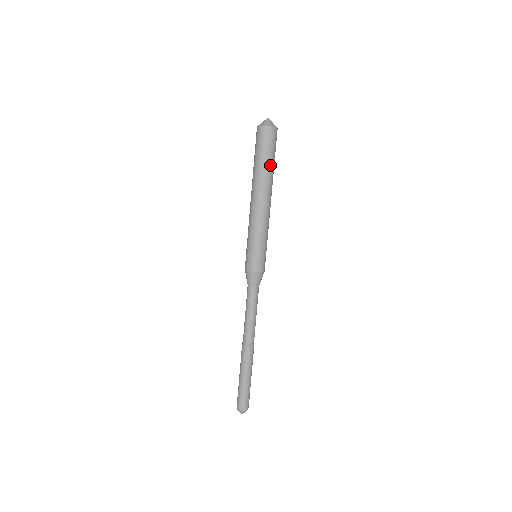
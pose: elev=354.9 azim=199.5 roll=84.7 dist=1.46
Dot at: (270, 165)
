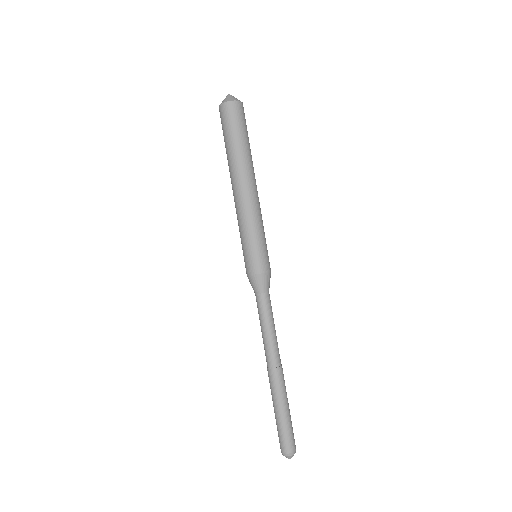
Dot at: (244, 144)
